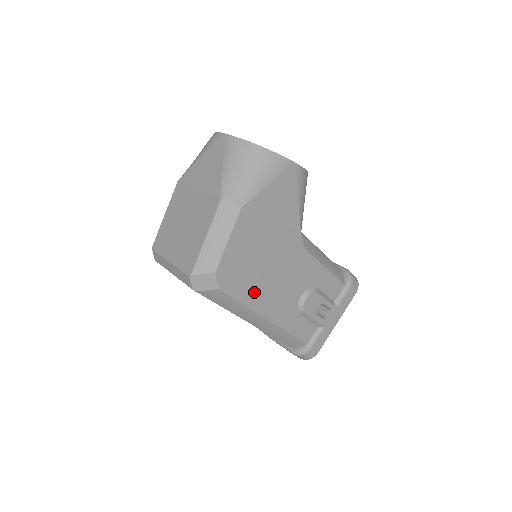
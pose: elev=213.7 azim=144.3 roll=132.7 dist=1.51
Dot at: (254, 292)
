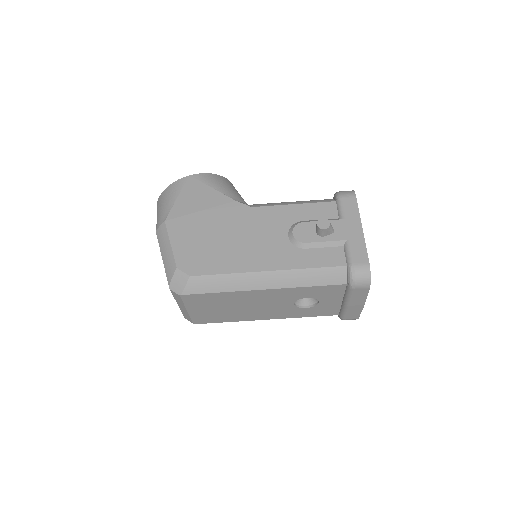
Dot at: (230, 260)
